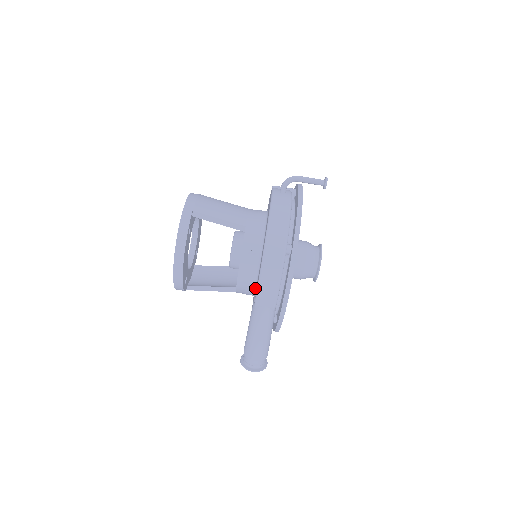
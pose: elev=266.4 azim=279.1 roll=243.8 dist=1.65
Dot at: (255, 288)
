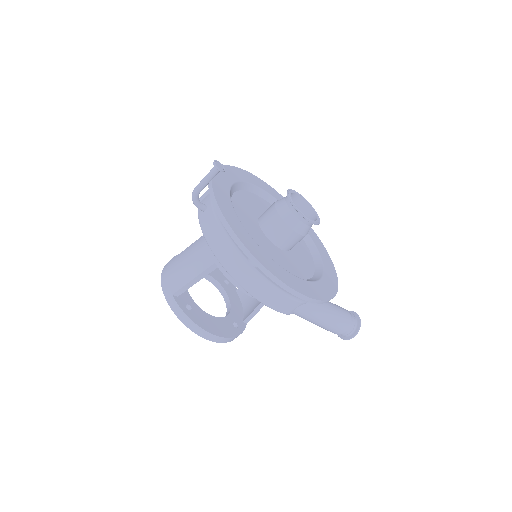
Dot at: occluded
